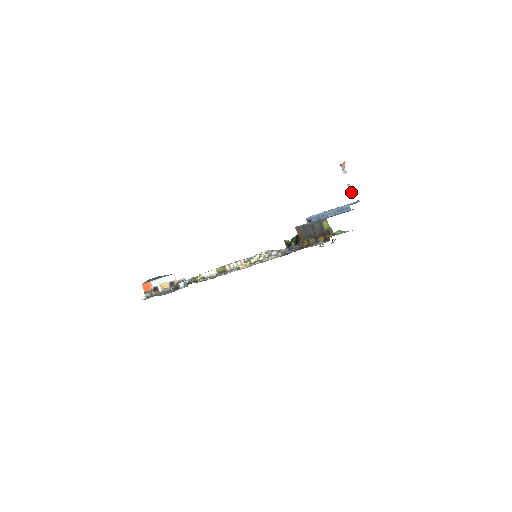
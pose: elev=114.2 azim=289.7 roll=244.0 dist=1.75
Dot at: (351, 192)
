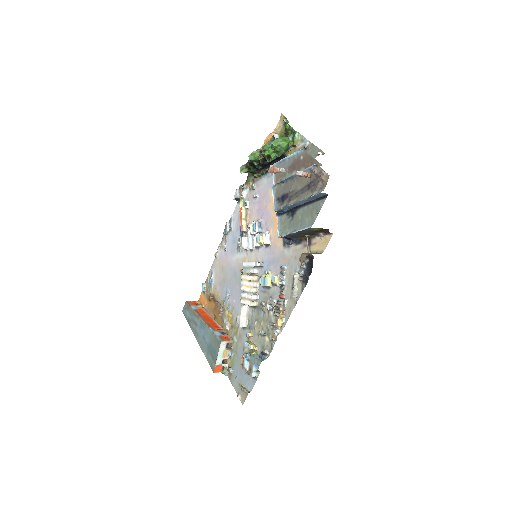
Dot at: (308, 176)
